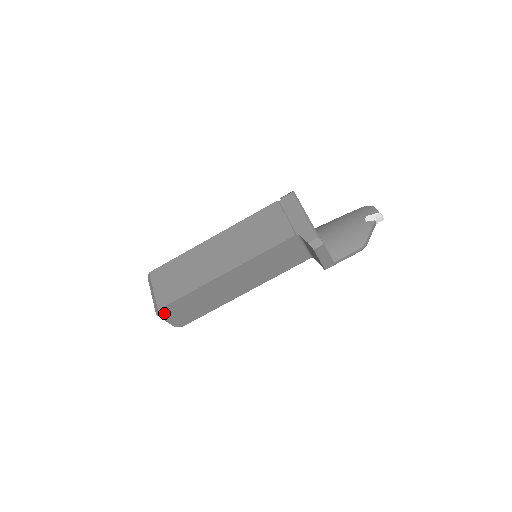
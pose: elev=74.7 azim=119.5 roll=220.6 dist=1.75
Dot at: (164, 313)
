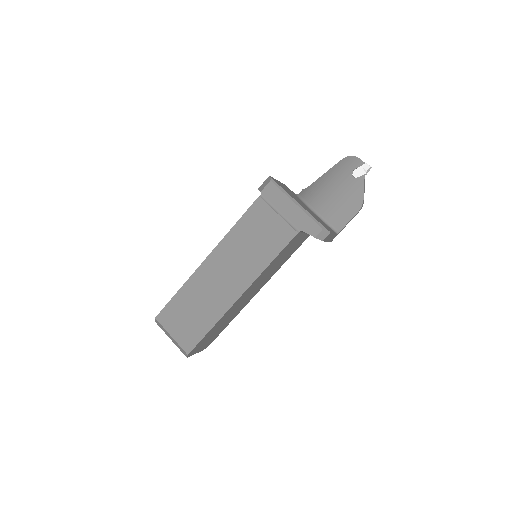
Dot at: (193, 352)
